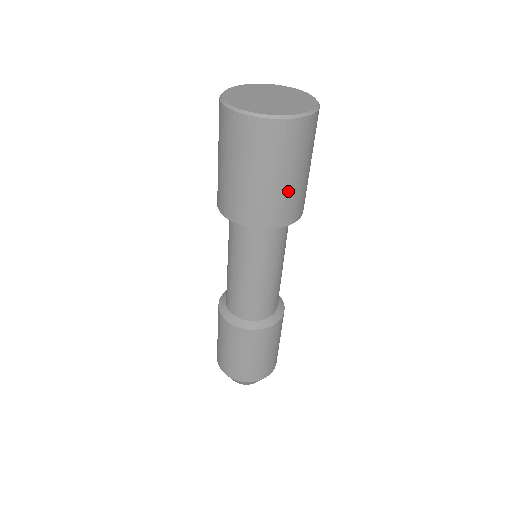
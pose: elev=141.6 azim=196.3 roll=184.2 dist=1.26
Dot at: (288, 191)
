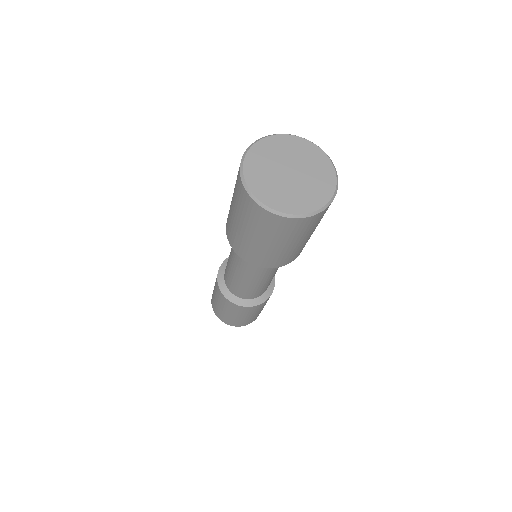
Dot at: (260, 248)
